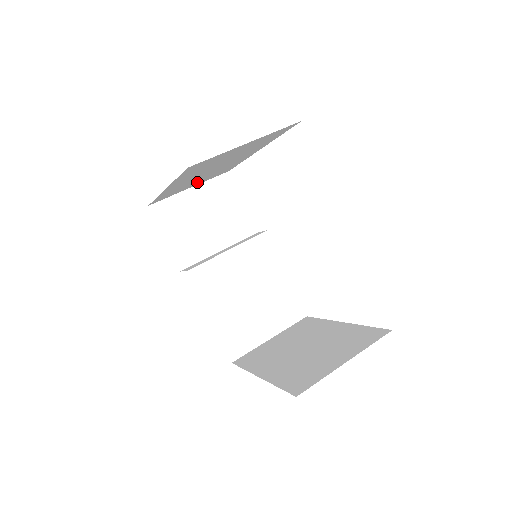
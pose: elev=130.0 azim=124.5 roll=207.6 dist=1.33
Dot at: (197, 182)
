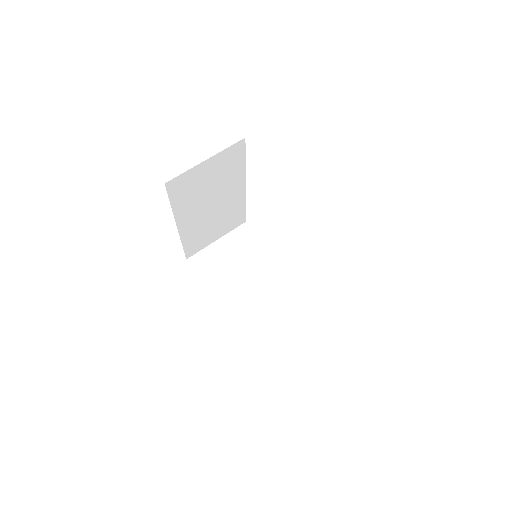
Dot at: (216, 230)
